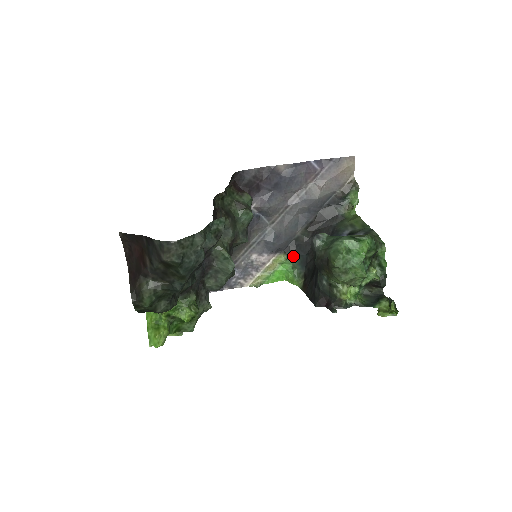
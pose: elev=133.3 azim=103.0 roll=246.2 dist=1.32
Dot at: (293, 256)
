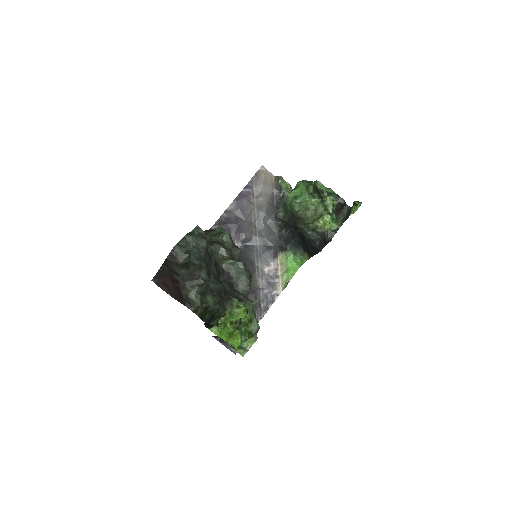
Dot at: (288, 248)
